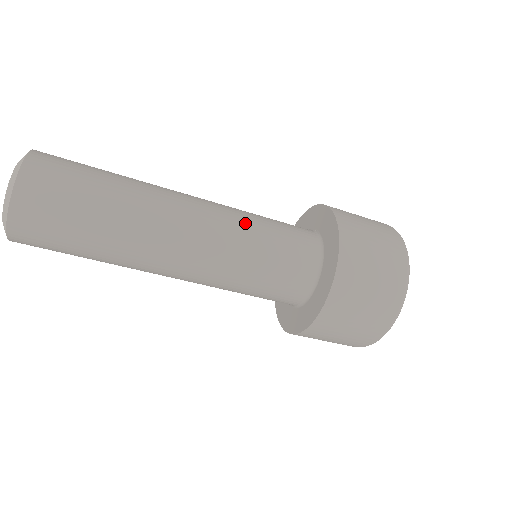
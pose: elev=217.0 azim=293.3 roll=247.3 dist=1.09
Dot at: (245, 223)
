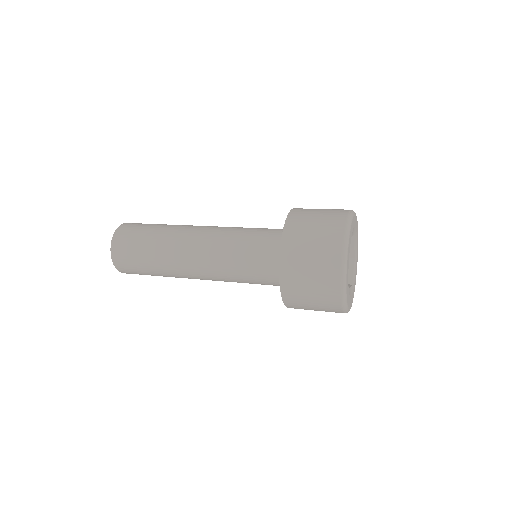
Dot at: (228, 245)
